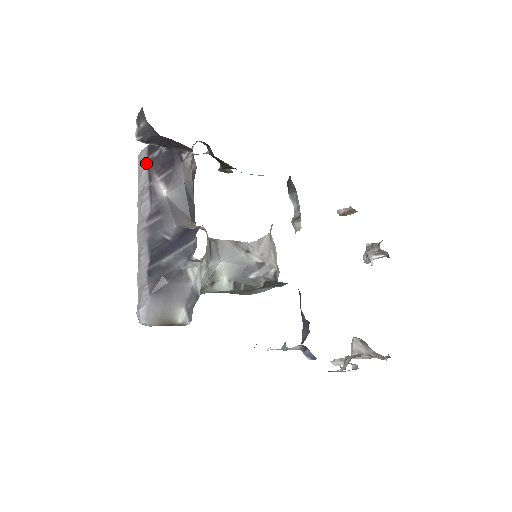
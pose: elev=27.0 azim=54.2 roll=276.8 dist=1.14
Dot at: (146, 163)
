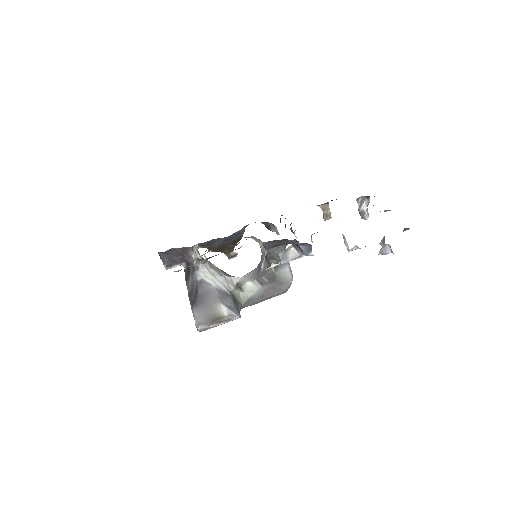
Dot at: occluded
